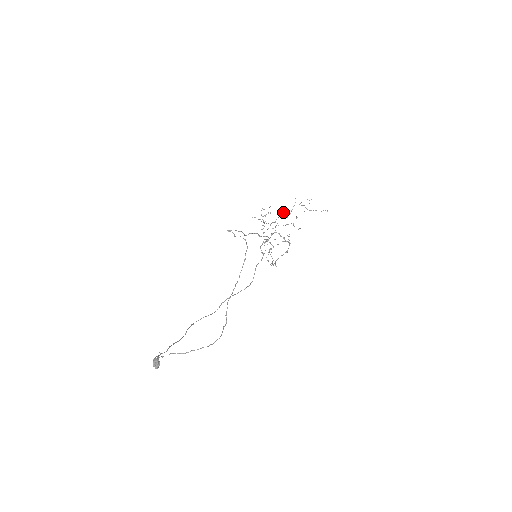
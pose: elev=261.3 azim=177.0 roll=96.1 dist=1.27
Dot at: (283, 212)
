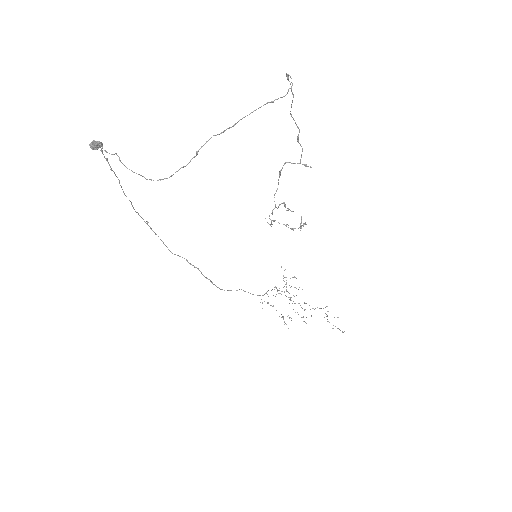
Dot at: occluded
